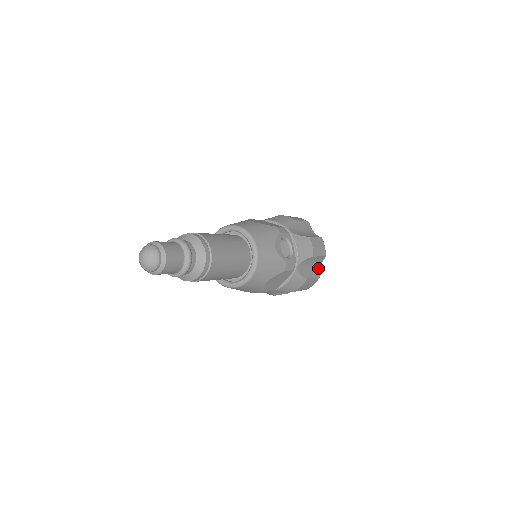
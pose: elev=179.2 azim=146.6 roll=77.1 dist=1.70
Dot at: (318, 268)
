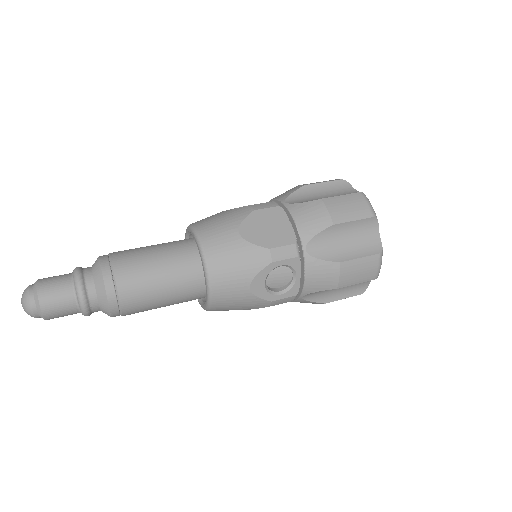
Dot at: (363, 283)
